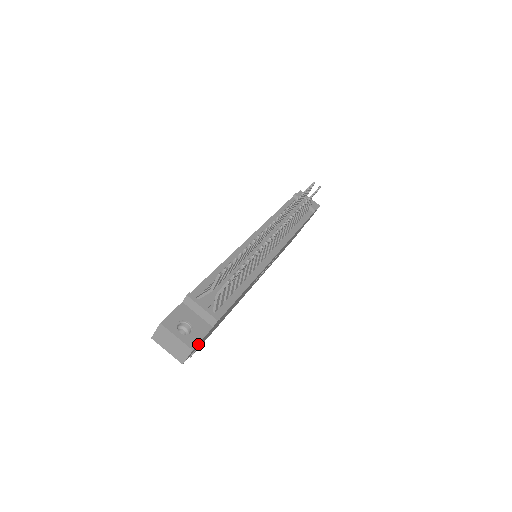
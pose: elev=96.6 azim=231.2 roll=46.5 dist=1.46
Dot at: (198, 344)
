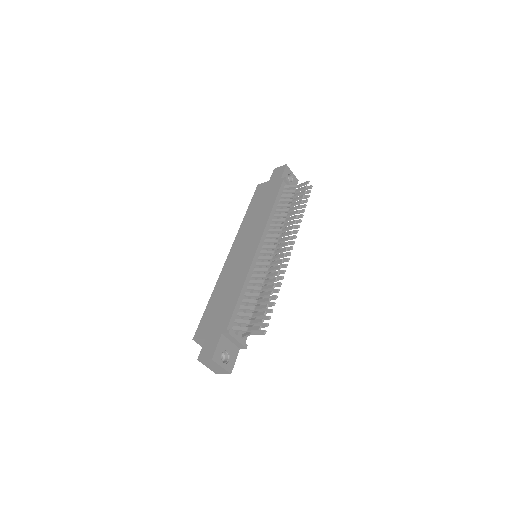
Dot at: (231, 365)
